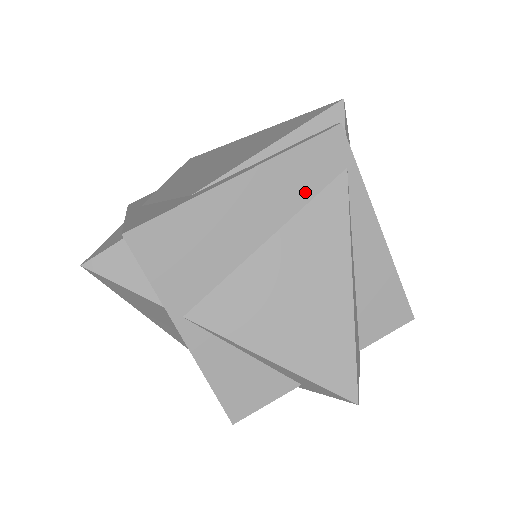
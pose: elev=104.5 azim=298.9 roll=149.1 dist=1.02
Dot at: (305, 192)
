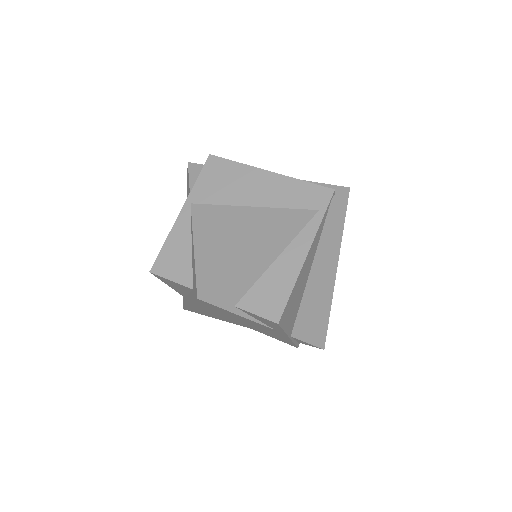
Dot at: (290, 203)
